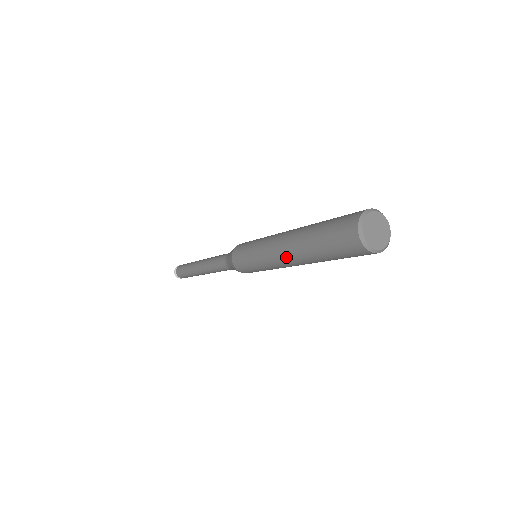
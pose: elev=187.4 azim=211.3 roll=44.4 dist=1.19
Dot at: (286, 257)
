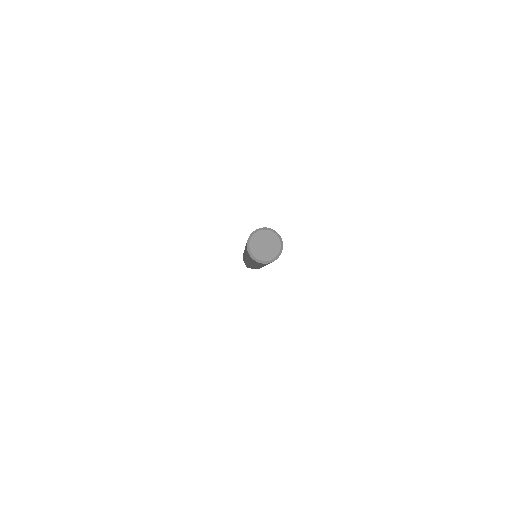
Dot at: occluded
